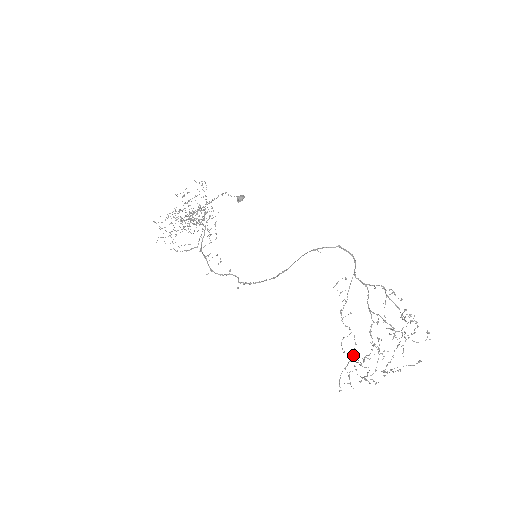
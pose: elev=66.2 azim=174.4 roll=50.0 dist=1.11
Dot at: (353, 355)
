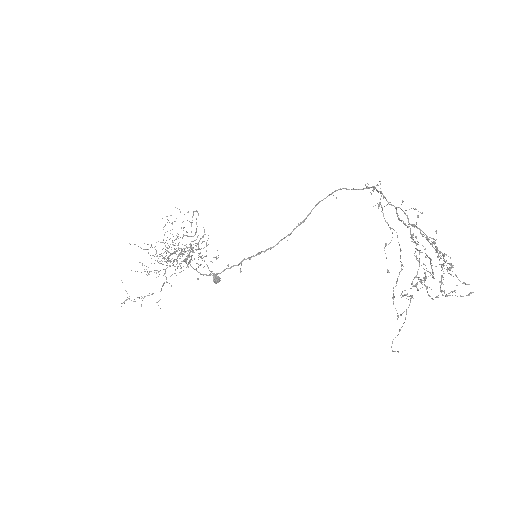
Dot at: (401, 265)
